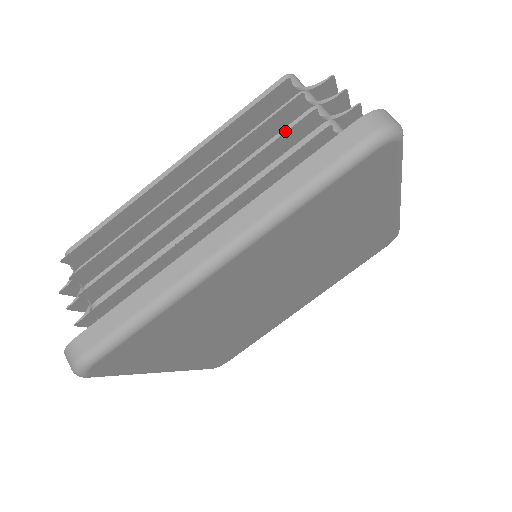
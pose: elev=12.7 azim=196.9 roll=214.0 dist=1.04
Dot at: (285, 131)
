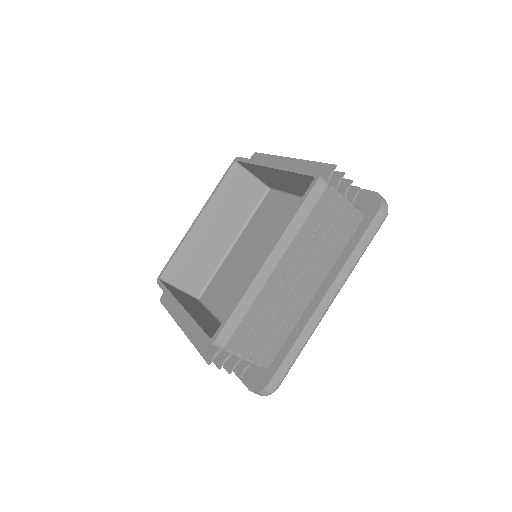
Dot at: occluded
